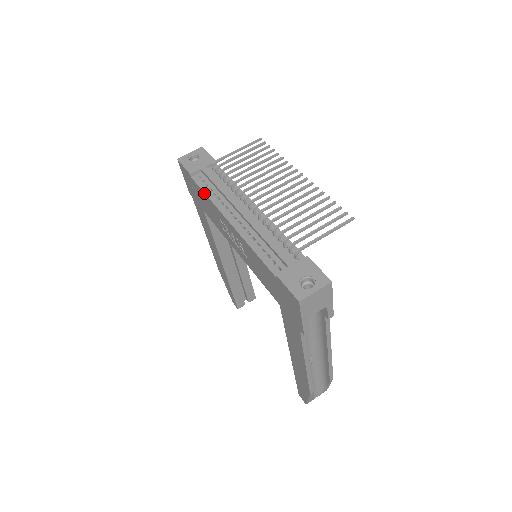
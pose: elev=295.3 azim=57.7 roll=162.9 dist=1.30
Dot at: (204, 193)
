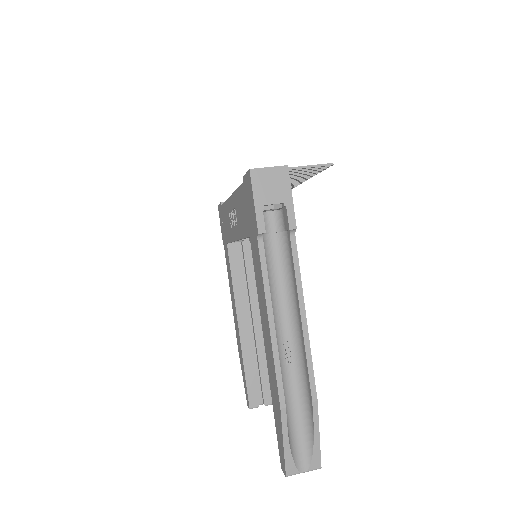
Dot at: (224, 203)
